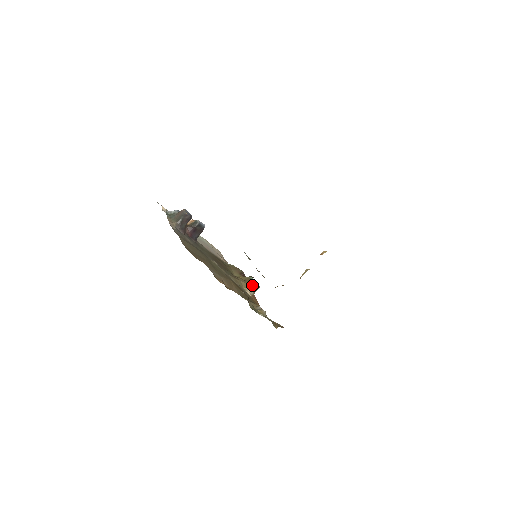
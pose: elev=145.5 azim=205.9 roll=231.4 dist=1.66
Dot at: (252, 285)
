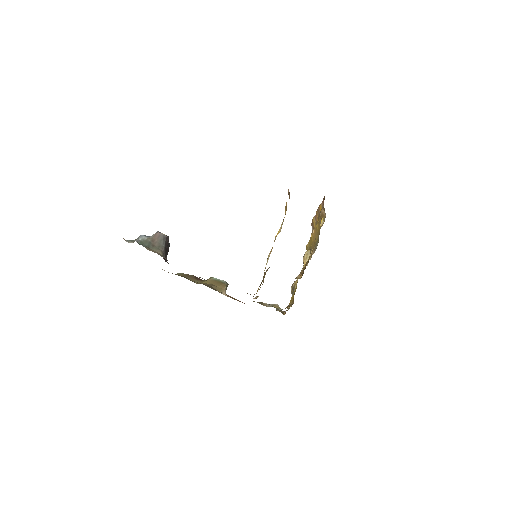
Dot at: (224, 285)
